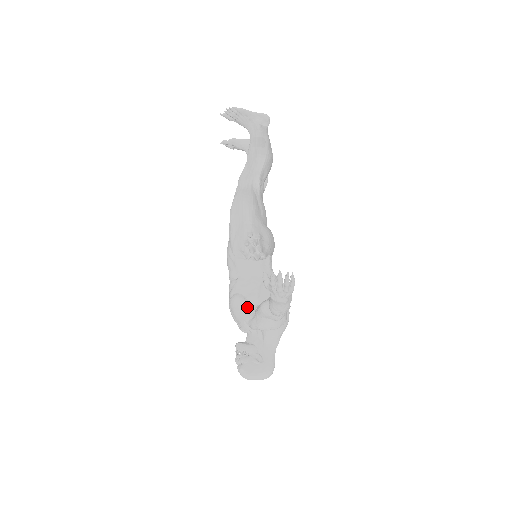
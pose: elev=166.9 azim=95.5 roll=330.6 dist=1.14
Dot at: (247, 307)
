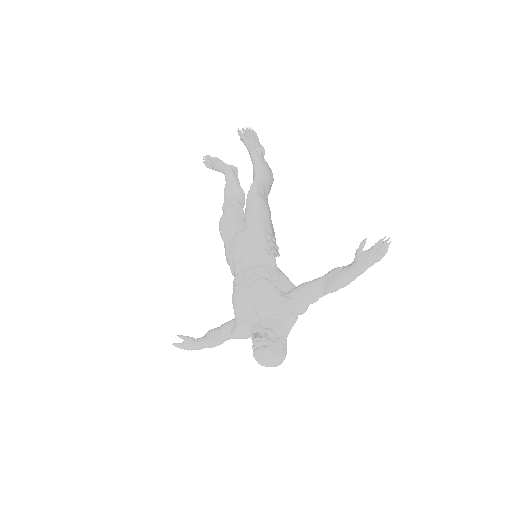
Dot at: (277, 290)
